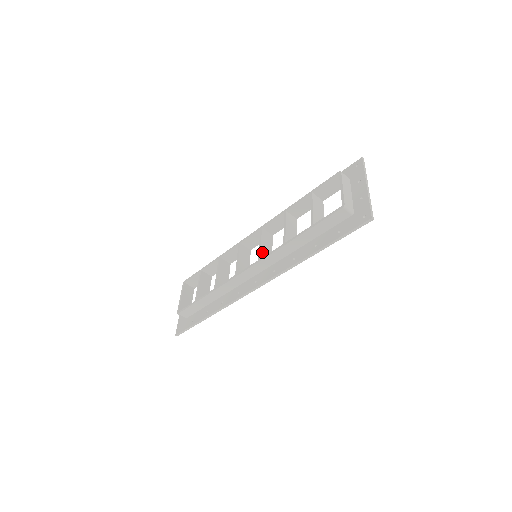
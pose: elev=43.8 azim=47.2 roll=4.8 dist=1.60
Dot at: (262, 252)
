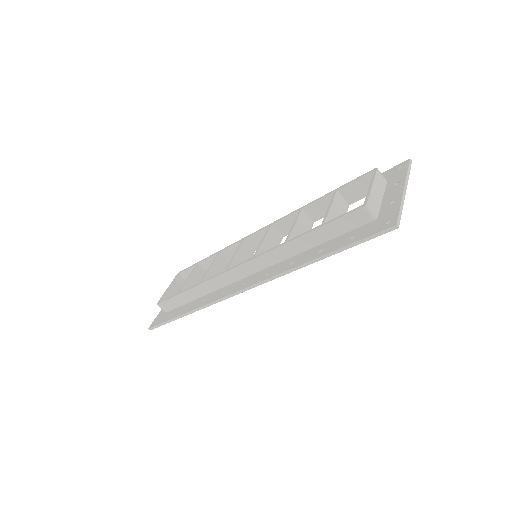
Dot at: (261, 250)
